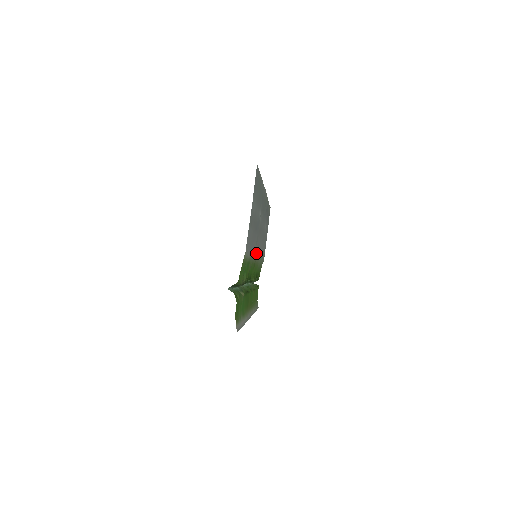
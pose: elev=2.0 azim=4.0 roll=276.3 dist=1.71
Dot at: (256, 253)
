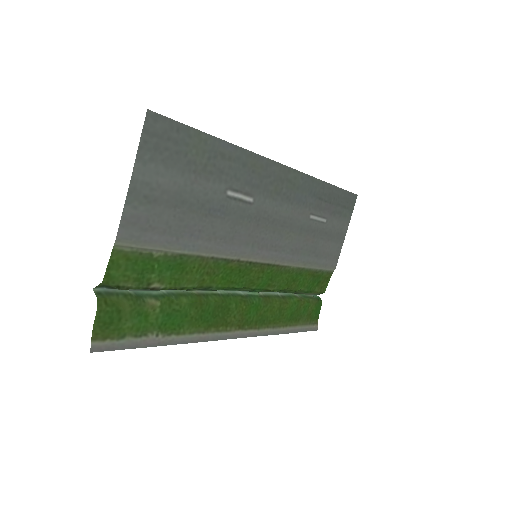
Dot at: (241, 251)
